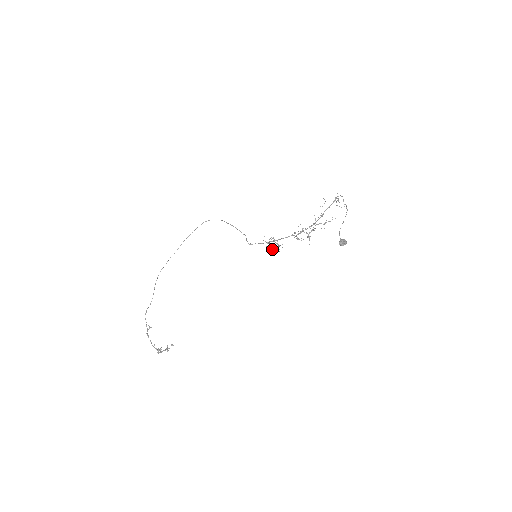
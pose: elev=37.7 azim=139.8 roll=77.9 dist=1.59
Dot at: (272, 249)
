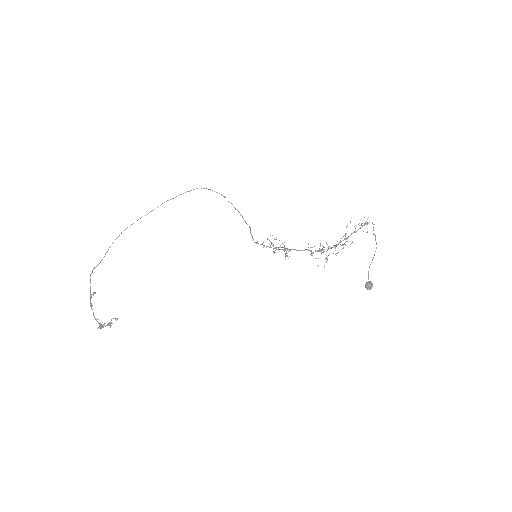
Dot at: (273, 251)
